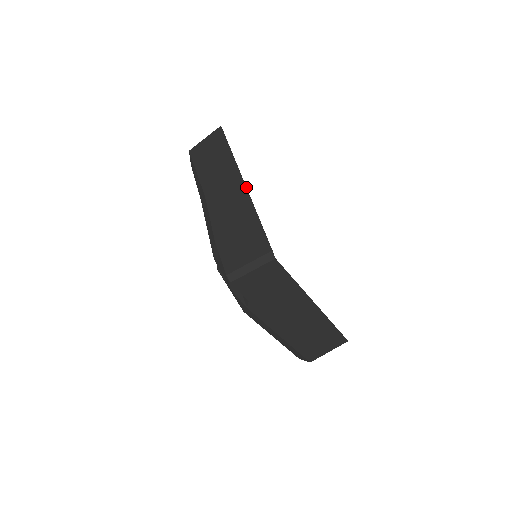
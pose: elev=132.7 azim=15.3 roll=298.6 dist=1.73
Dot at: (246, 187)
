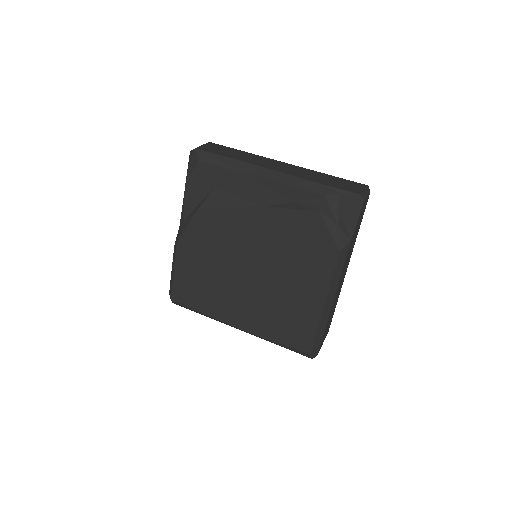
Dot at: occluded
